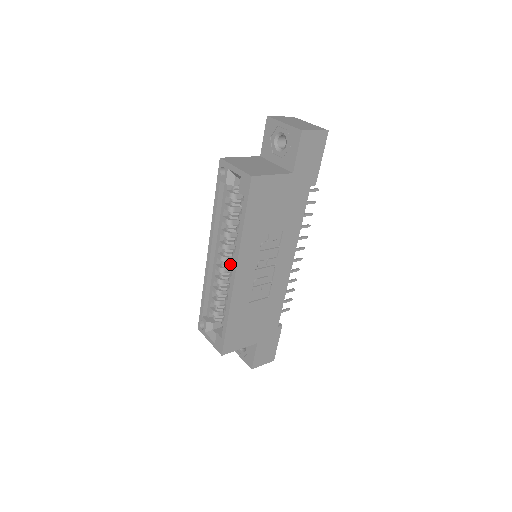
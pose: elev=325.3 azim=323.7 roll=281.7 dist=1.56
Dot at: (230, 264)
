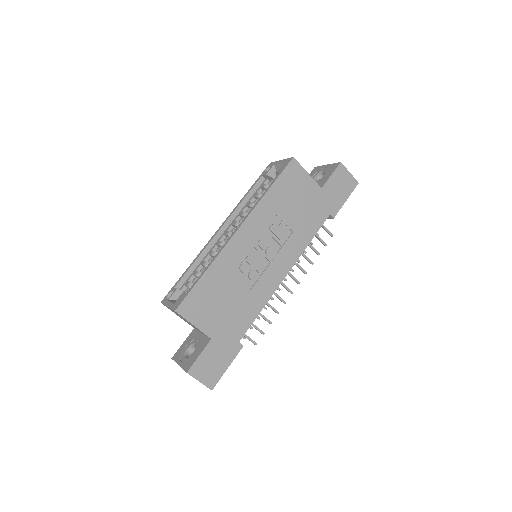
Dot at: occluded
